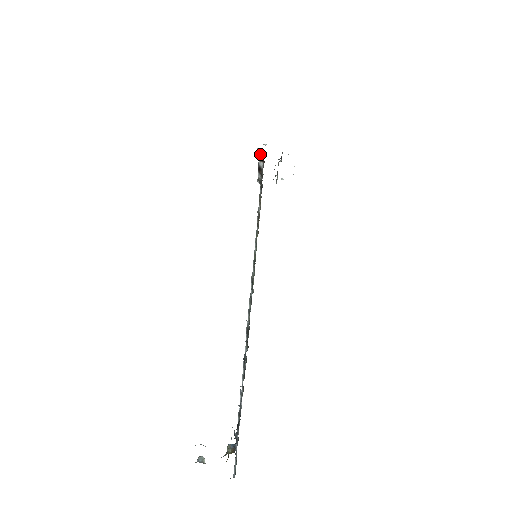
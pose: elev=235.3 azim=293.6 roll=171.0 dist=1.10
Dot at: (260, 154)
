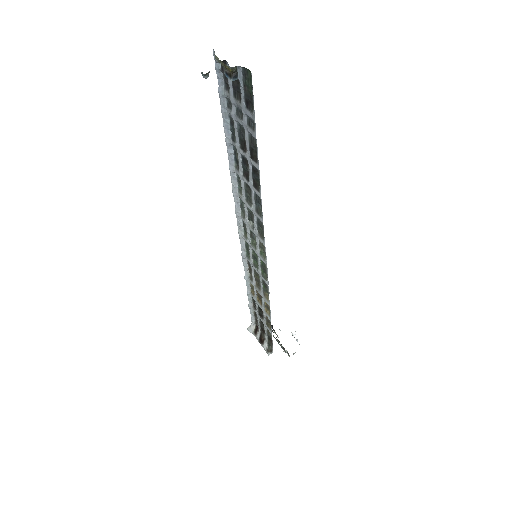
Dot at: (252, 329)
